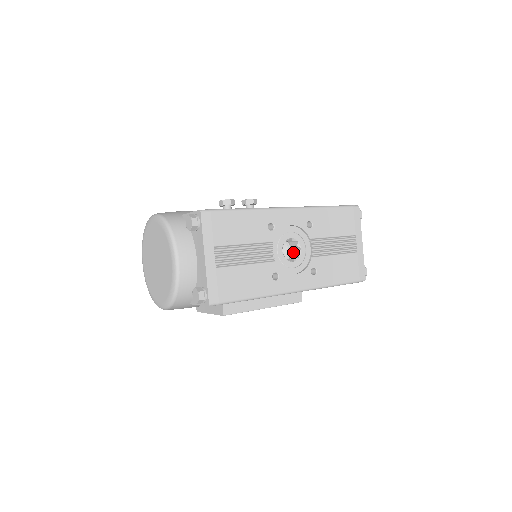
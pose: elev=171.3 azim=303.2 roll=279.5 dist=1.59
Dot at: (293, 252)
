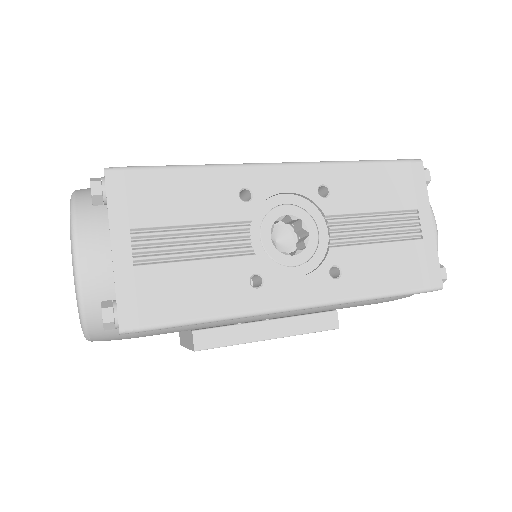
Dot at: (298, 241)
